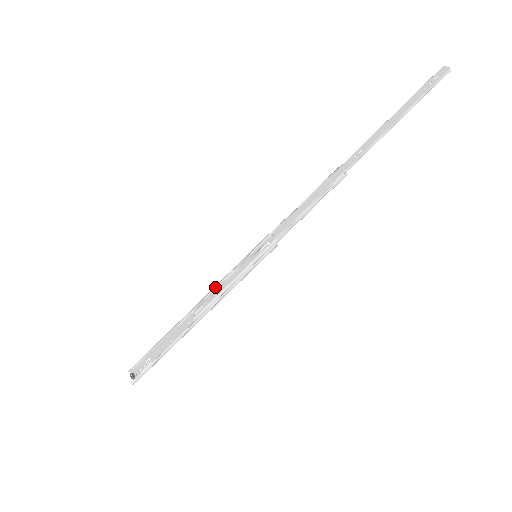
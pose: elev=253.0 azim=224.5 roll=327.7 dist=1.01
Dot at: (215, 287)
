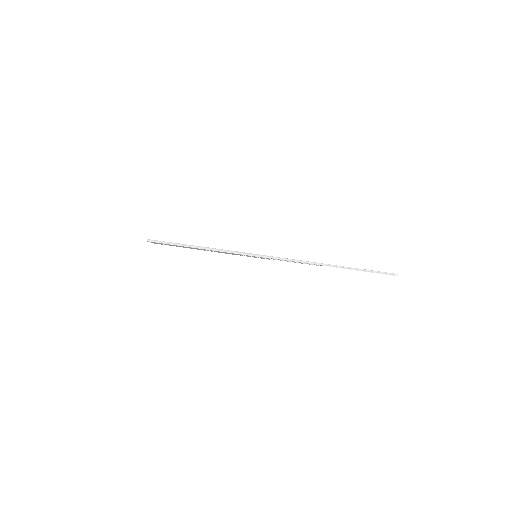
Dot at: occluded
